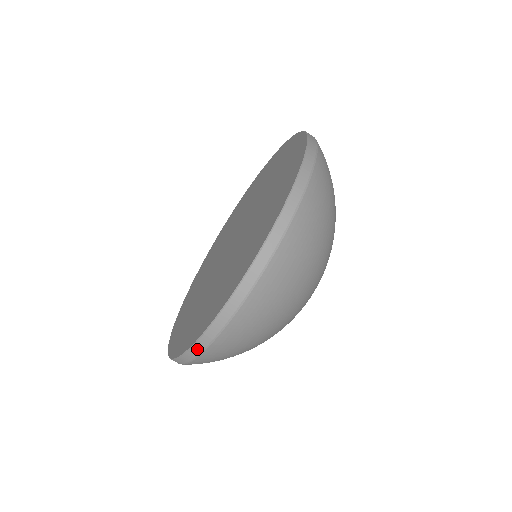
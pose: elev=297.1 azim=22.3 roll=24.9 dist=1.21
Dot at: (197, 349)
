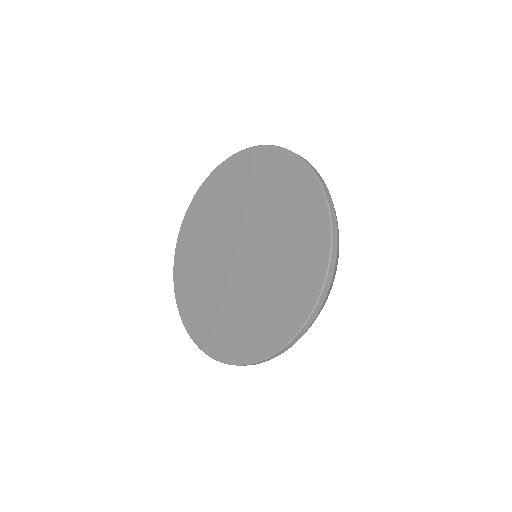
Dot at: (262, 362)
